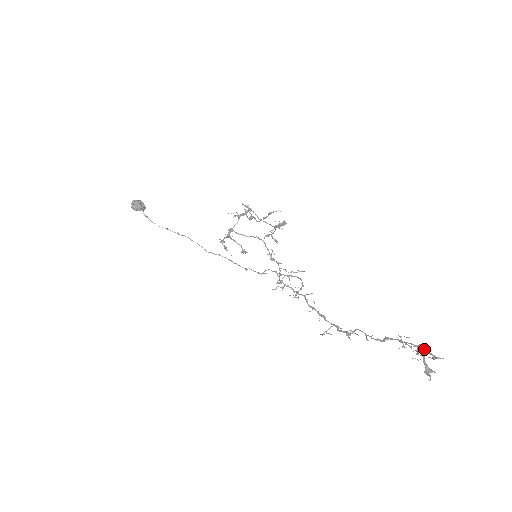
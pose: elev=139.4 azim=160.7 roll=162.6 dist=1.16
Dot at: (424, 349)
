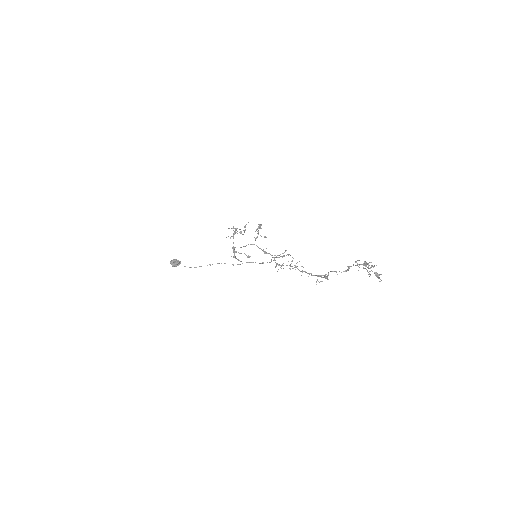
Dot at: (367, 264)
